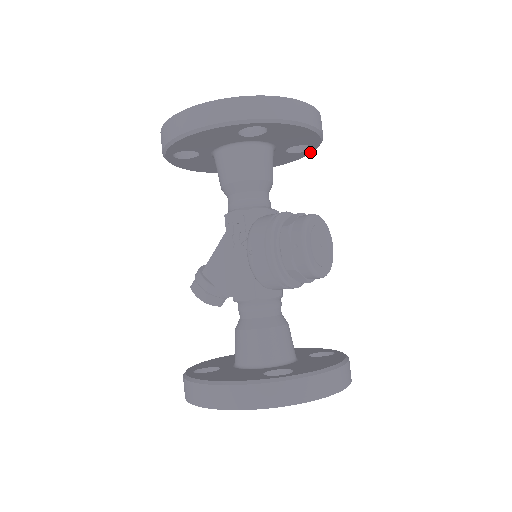
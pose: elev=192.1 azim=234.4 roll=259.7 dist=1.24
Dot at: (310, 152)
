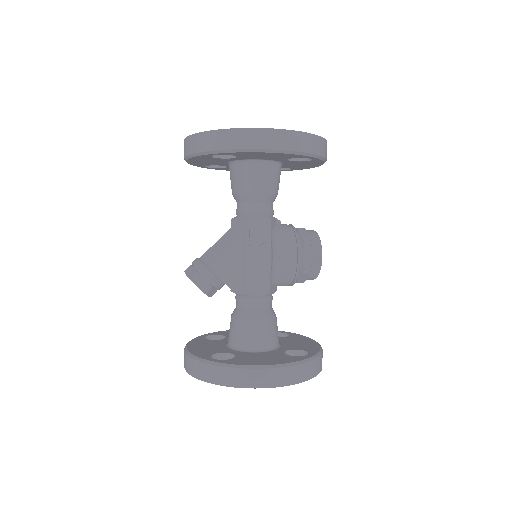
Dot at: occluded
